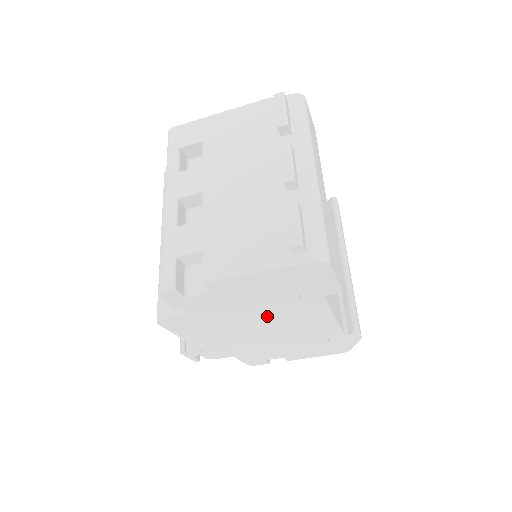
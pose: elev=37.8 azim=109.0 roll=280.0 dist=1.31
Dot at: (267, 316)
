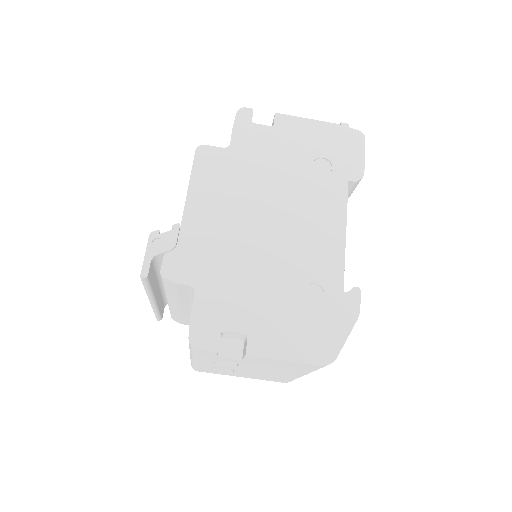
Dot at: (290, 192)
